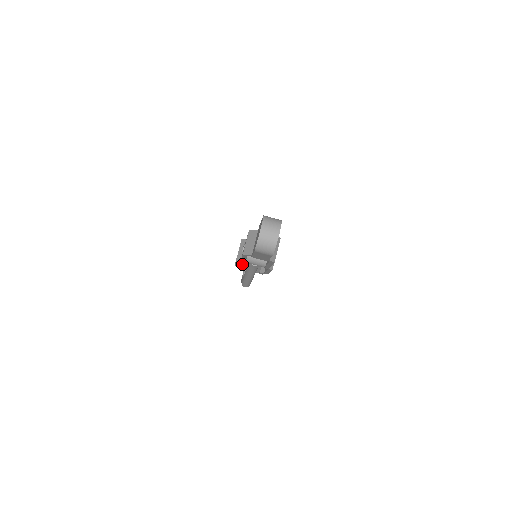
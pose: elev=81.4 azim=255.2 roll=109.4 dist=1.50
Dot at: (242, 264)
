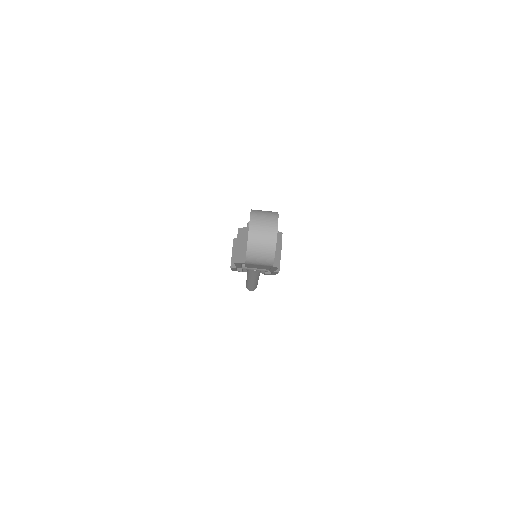
Dot at: occluded
